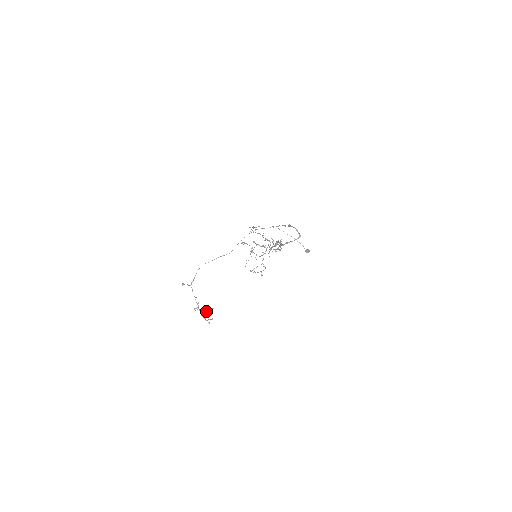
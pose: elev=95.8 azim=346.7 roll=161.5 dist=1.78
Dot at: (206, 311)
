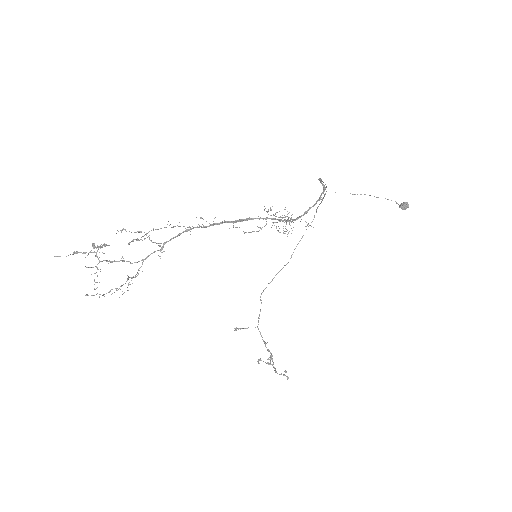
Dot at: occluded
